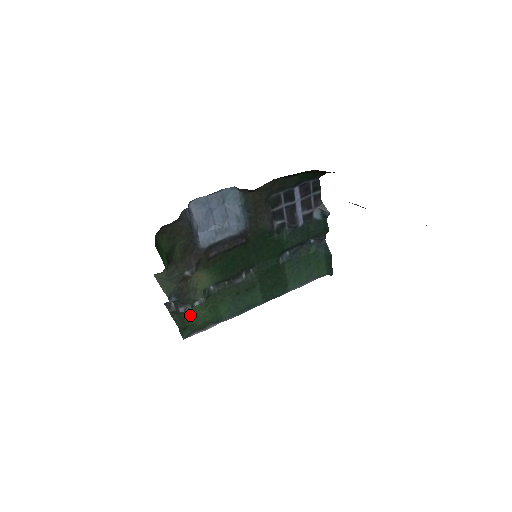
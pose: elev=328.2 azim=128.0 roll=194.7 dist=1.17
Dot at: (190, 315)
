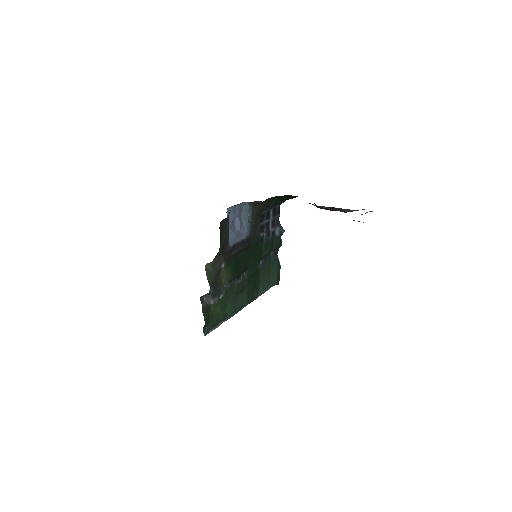
Dot at: (211, 311)
